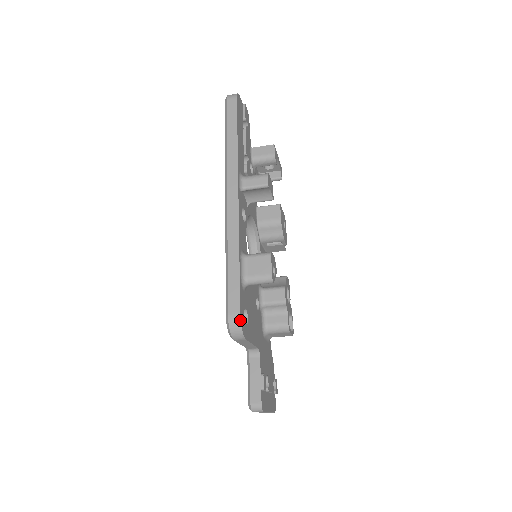
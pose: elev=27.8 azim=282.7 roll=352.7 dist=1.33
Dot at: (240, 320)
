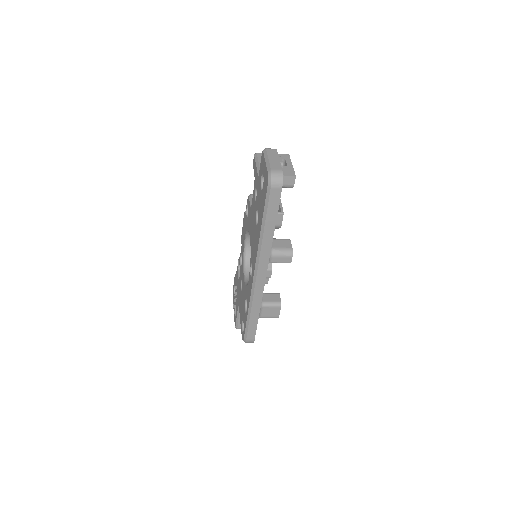
Dot at: occluded
